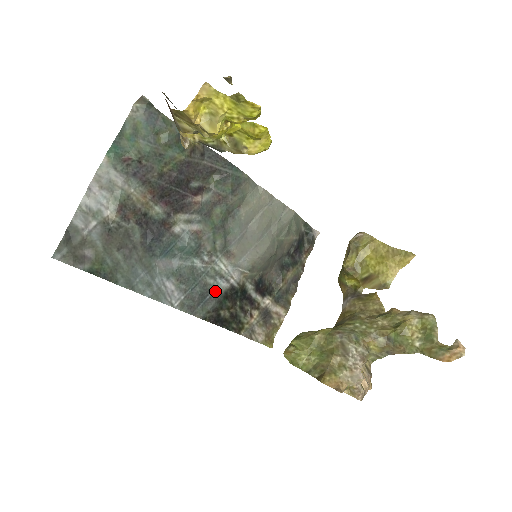
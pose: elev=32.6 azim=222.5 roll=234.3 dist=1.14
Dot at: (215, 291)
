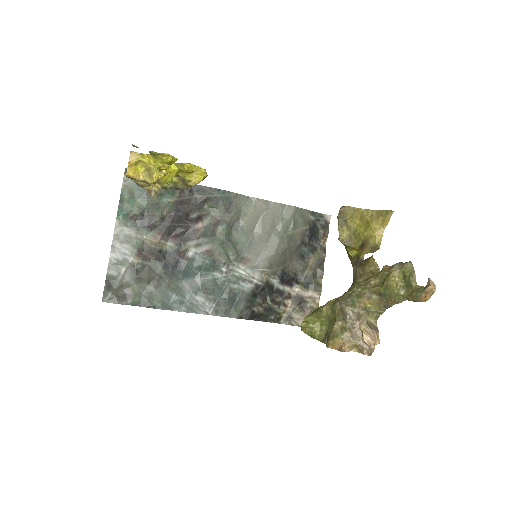
Dot at: (241, 293)
